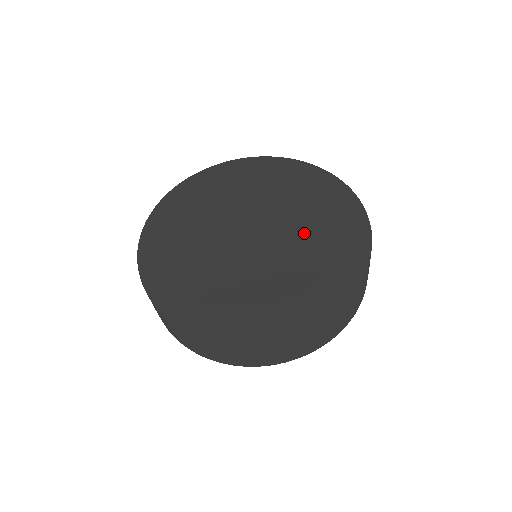
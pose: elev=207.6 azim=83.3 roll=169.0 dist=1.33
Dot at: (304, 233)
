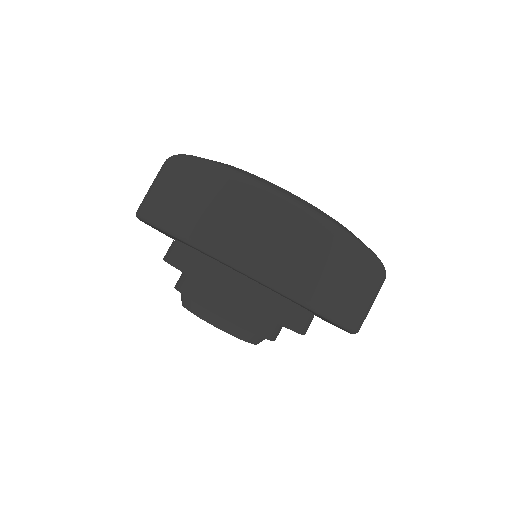
Dot at: occluded
